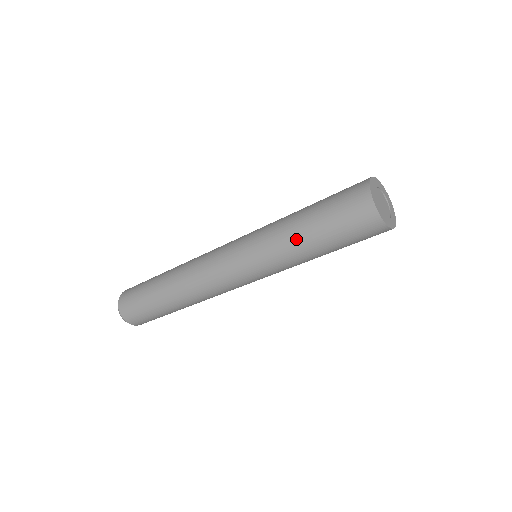
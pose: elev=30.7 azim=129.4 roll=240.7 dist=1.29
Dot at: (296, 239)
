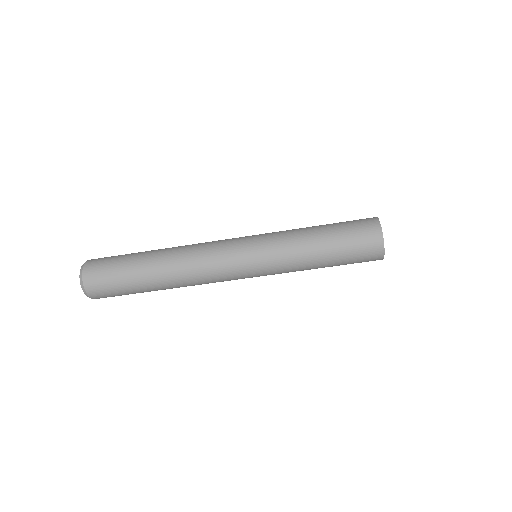
Dot at: (312, 261)
